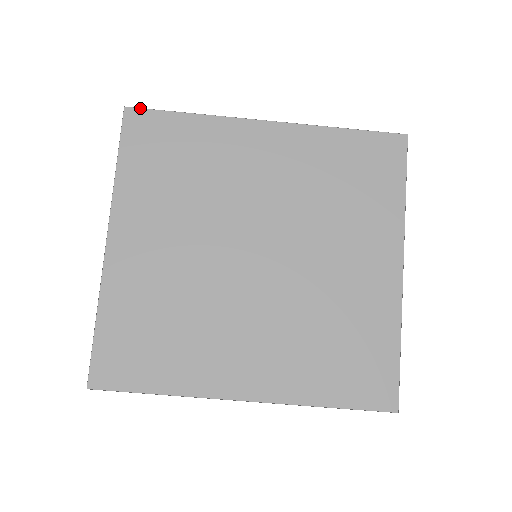
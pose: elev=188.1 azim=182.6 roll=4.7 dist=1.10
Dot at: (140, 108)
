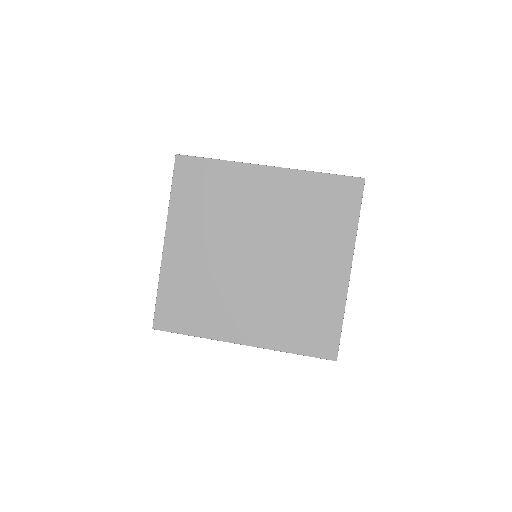
Dot at: (186, 155)
